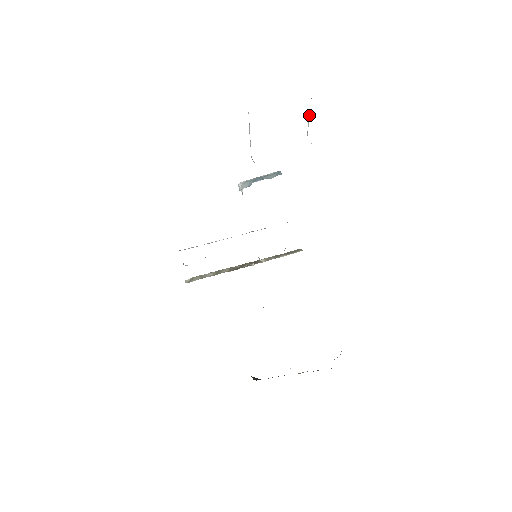
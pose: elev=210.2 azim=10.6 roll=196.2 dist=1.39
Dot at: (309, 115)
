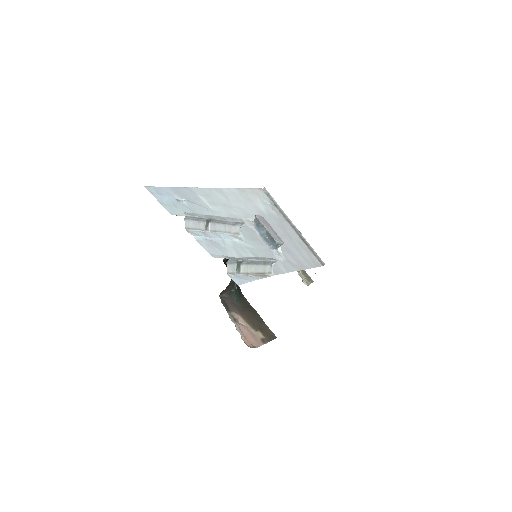
Dot at: (244, 257)
